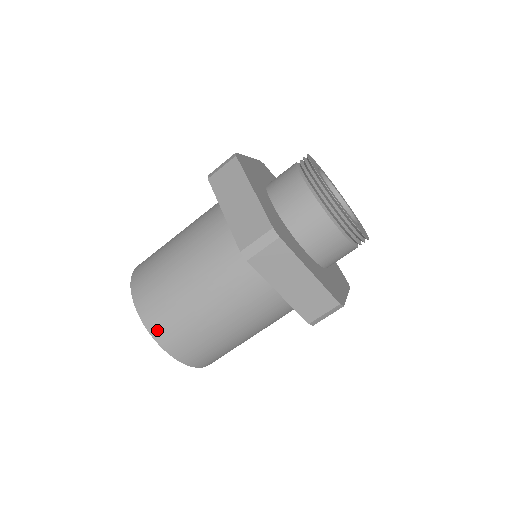
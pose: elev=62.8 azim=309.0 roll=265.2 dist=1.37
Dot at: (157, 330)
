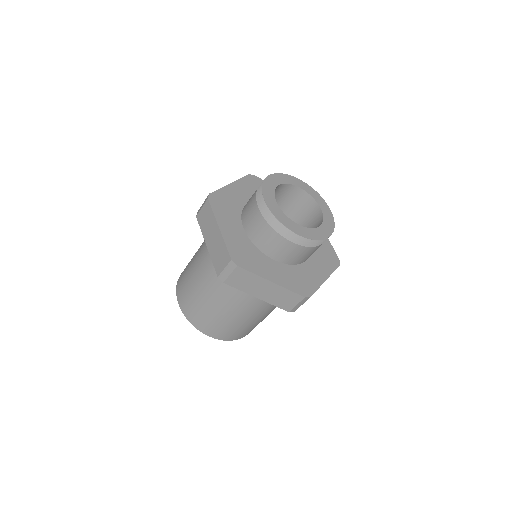
Dot at: (239, 337)
